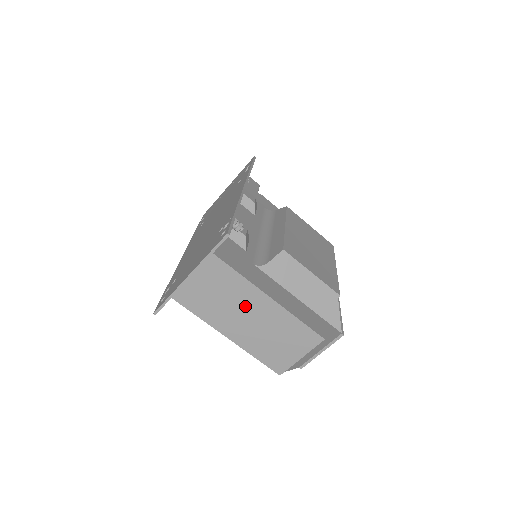
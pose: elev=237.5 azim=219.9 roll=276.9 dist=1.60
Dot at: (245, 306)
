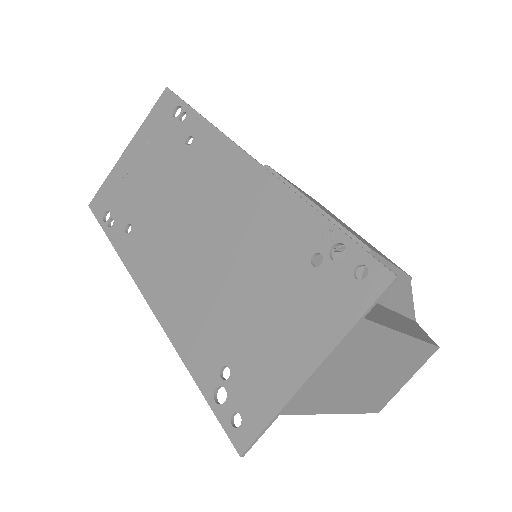
Dot at: (372, 363)
